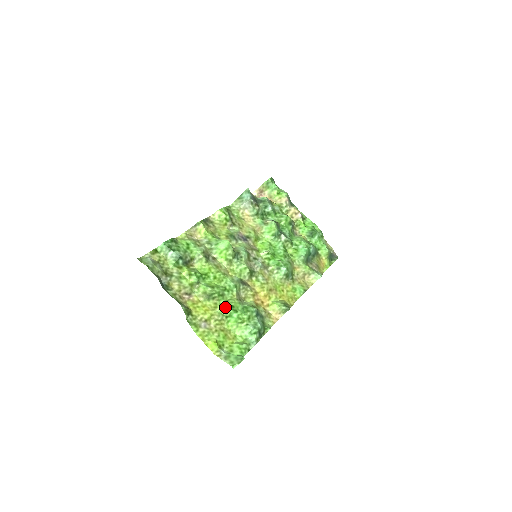
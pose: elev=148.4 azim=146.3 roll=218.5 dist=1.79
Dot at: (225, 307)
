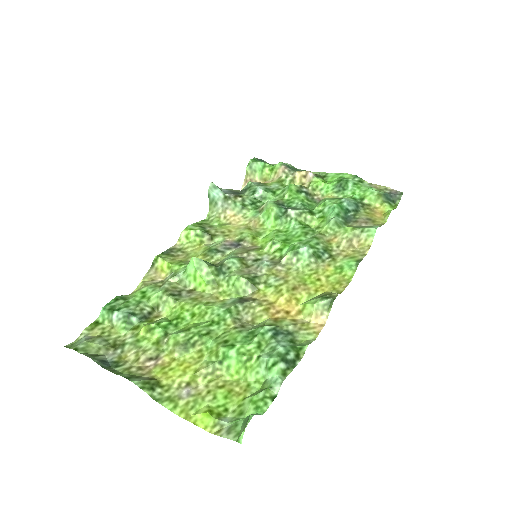
Dot at: (214, 349)
